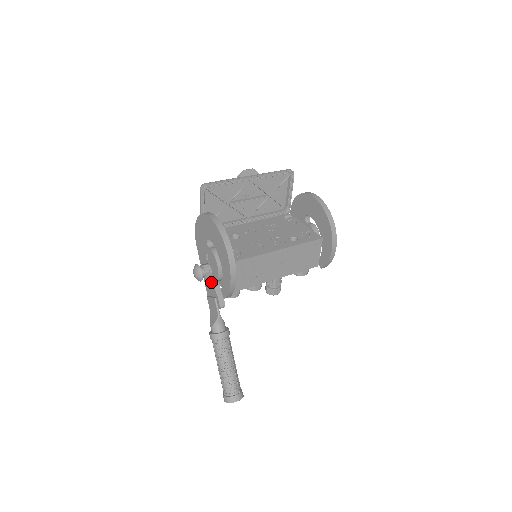
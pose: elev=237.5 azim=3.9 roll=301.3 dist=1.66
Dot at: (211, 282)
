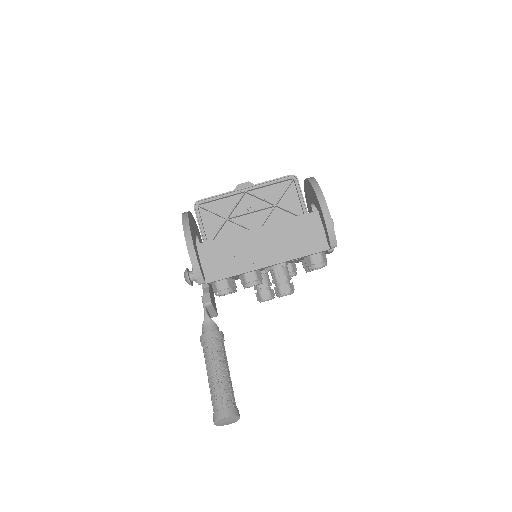
Dot at: occluded
